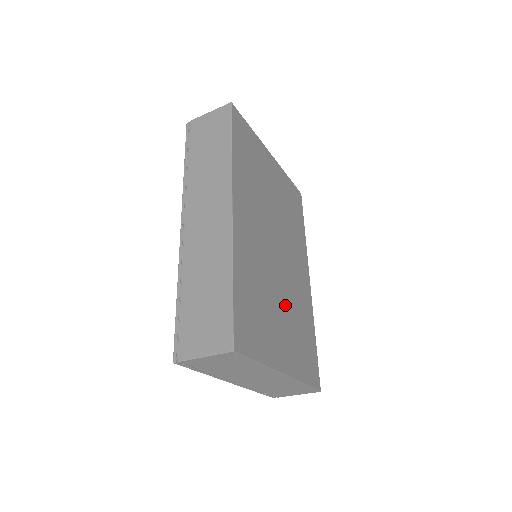
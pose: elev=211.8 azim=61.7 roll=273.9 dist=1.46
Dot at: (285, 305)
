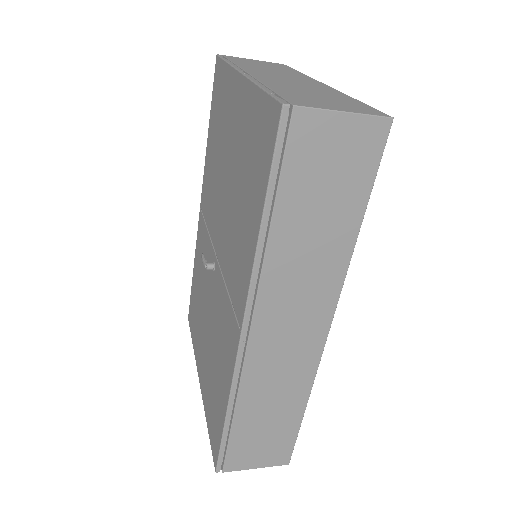
Dot at: occluded
